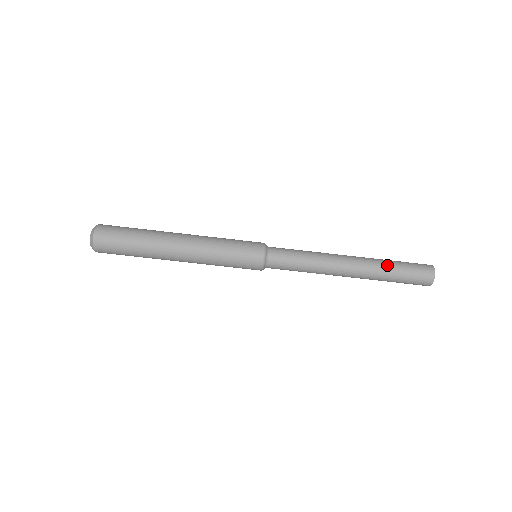
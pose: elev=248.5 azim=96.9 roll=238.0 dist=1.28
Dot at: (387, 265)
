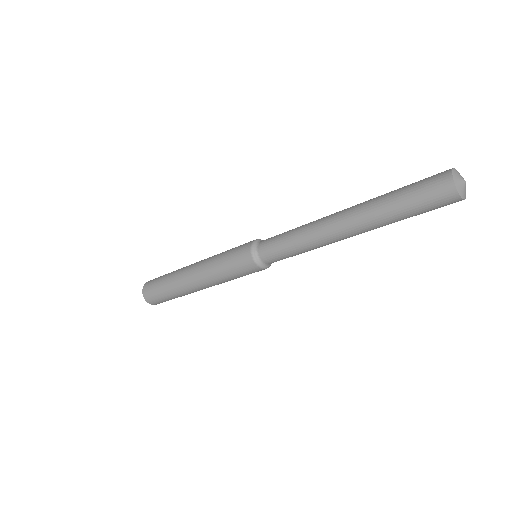
Dot at: (382, 201)
